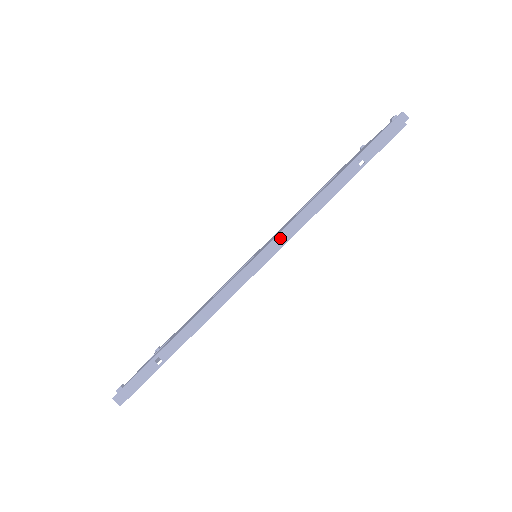
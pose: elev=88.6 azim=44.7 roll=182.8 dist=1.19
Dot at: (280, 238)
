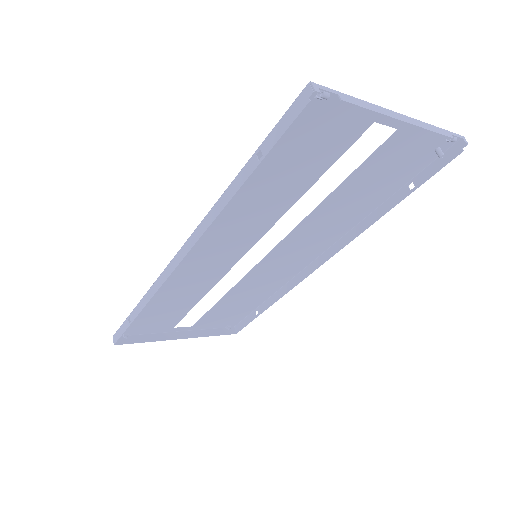
Dot at: (194, 235)
